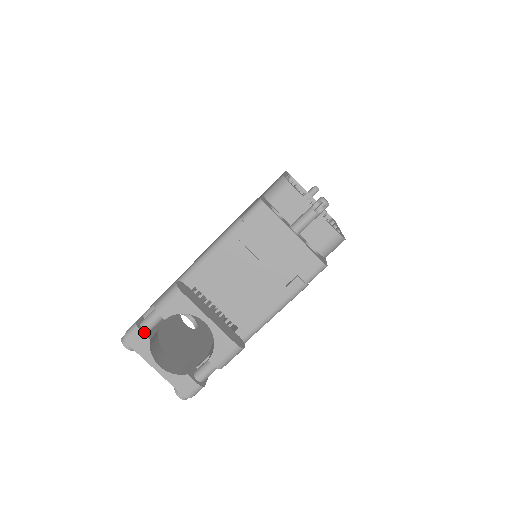
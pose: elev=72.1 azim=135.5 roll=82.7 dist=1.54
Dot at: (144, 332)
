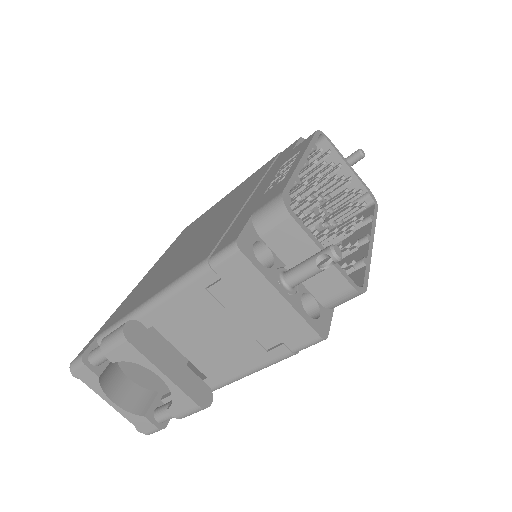
Dot at: (92, 368)
